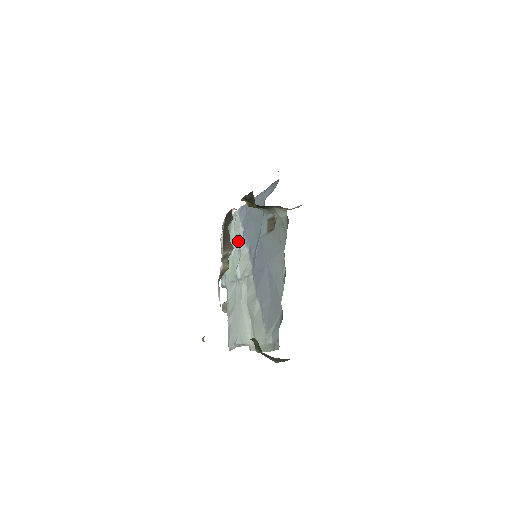
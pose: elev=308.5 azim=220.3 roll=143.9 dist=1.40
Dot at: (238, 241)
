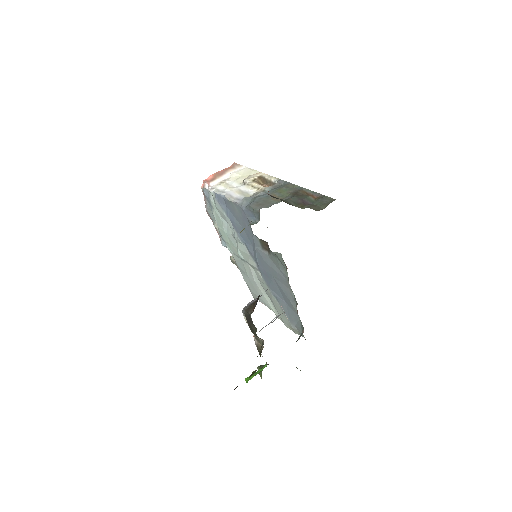
Dot at: (227, 224)
